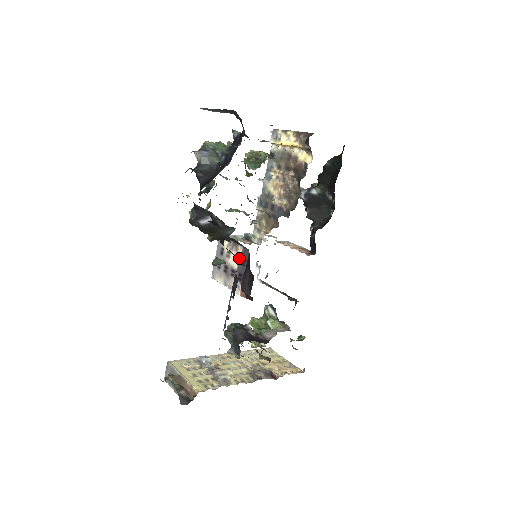
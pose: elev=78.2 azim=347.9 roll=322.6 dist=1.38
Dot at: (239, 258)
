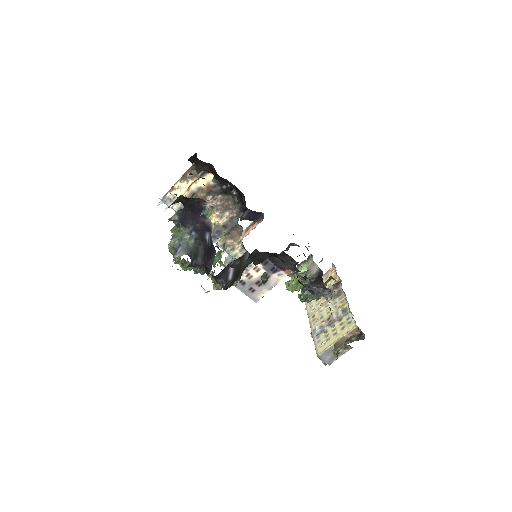
Dot at: (259, 265)
